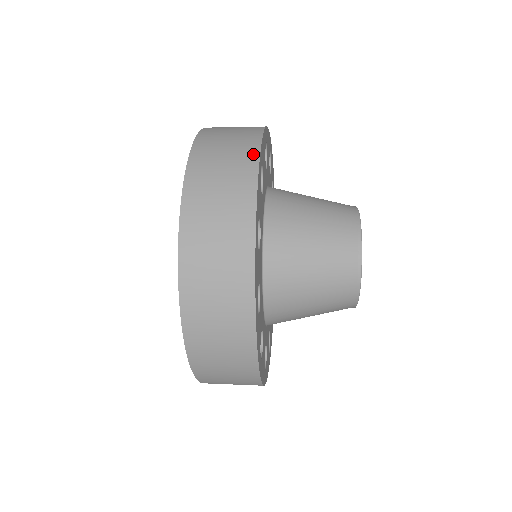
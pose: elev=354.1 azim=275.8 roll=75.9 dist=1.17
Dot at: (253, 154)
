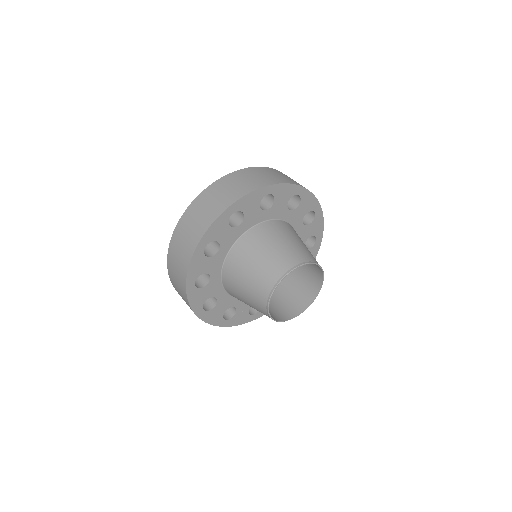
Dot at: (267, 183)
